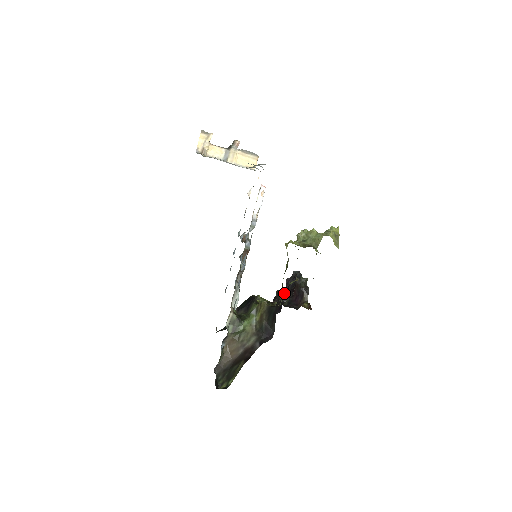
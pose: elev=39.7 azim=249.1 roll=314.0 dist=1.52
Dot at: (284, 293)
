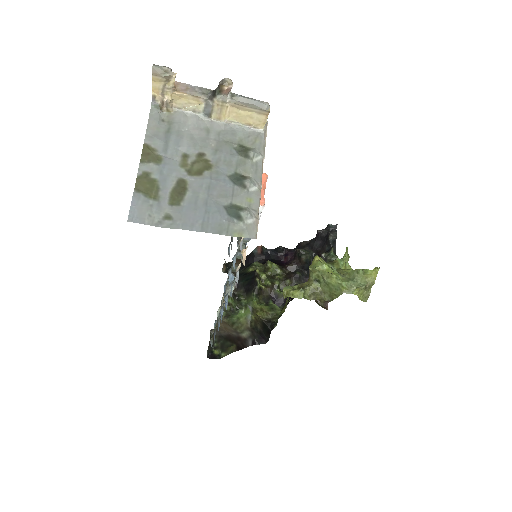
Dot at: (305, 260)
